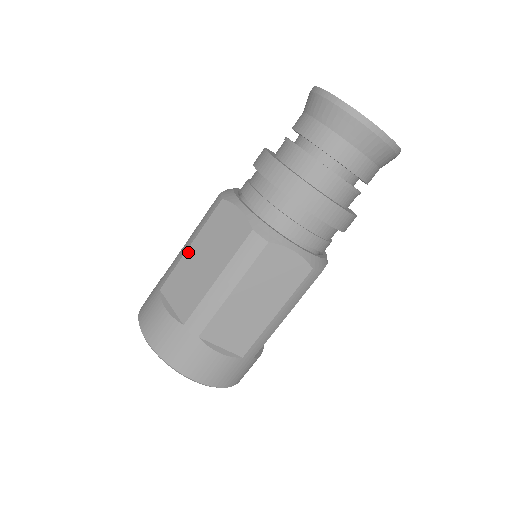
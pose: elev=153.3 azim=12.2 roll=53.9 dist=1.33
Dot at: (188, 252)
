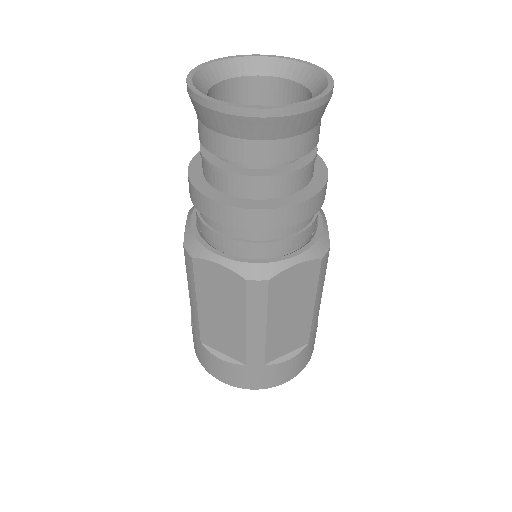
Dot at: (200, 310)
